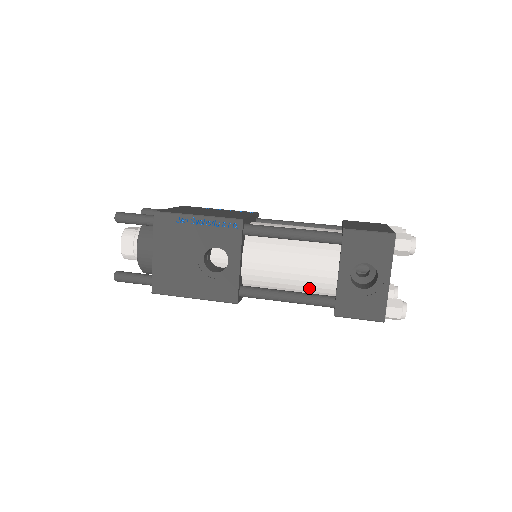
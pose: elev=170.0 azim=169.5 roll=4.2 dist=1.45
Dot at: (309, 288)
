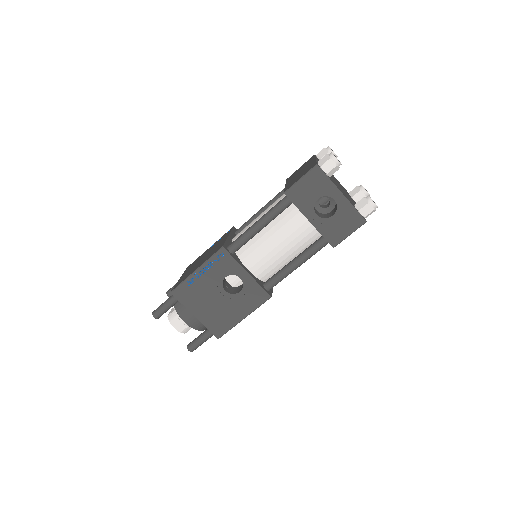
Dot at: (303, 245)
